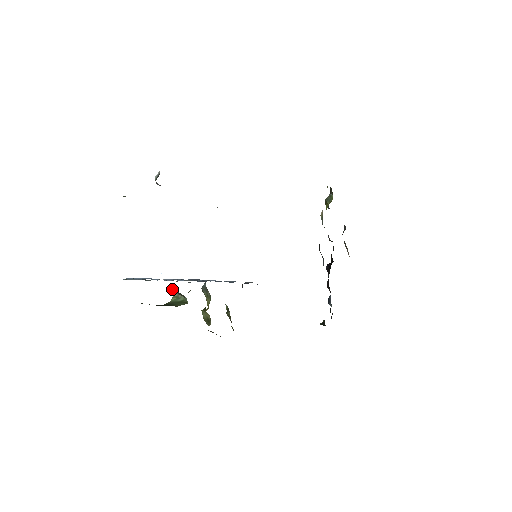
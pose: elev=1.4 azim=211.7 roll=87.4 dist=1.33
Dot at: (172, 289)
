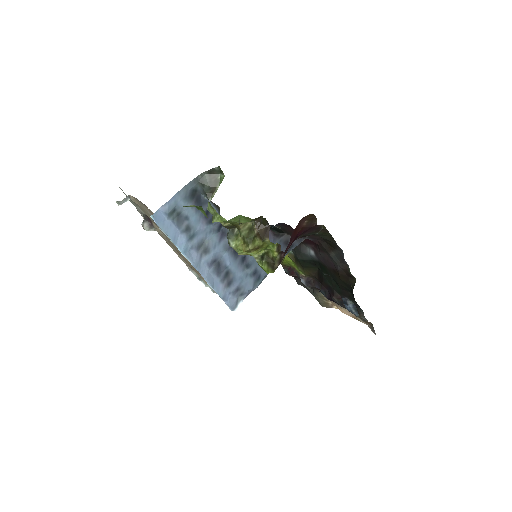
Dot at: (205, 184)
